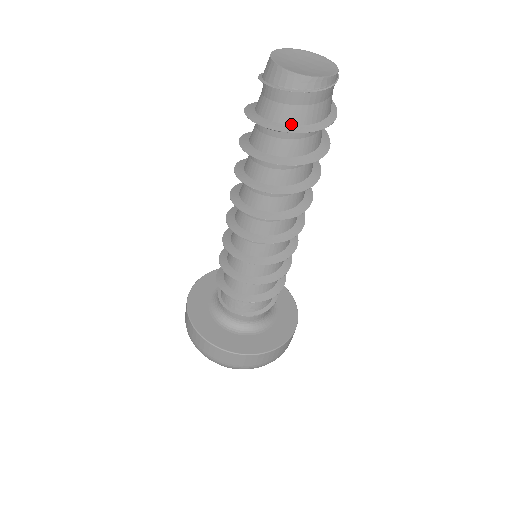
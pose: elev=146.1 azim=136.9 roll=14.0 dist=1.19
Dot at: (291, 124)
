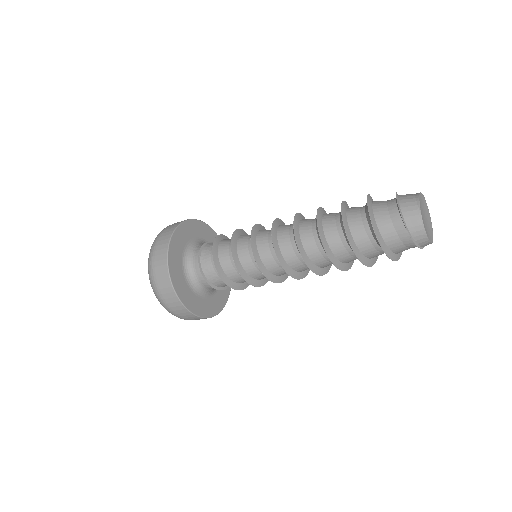
Dot at: (394, 252)
